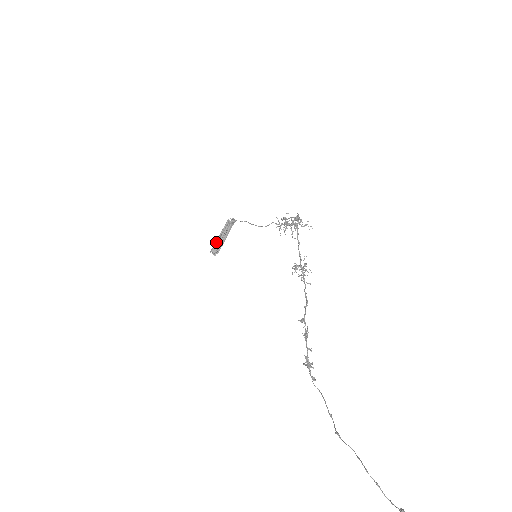
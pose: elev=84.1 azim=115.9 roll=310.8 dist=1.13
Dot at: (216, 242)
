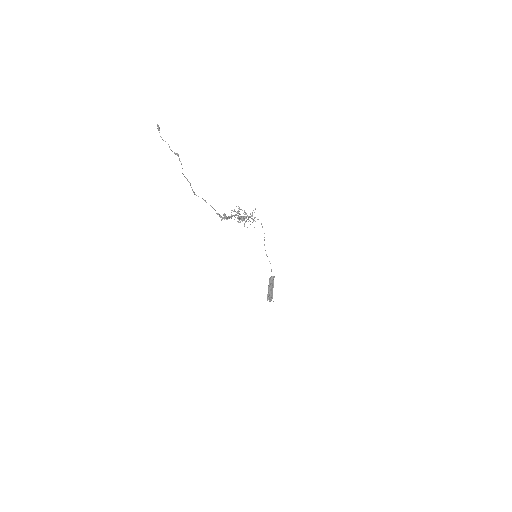
Dot at: (268, 294)
